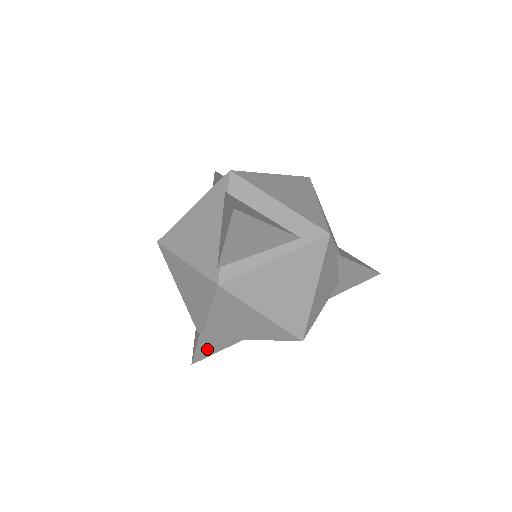
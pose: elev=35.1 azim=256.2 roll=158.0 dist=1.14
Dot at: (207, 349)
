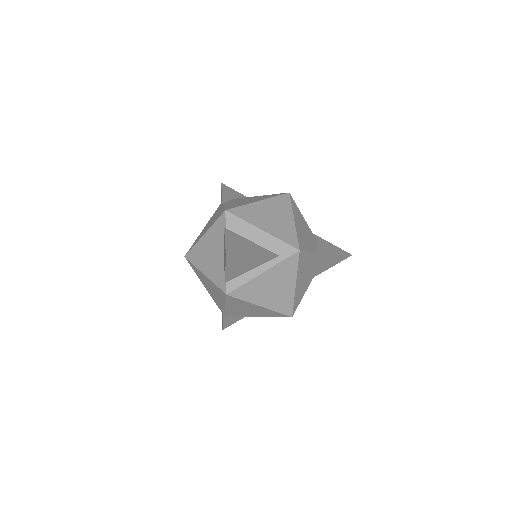
Dot at: (231, 320)
